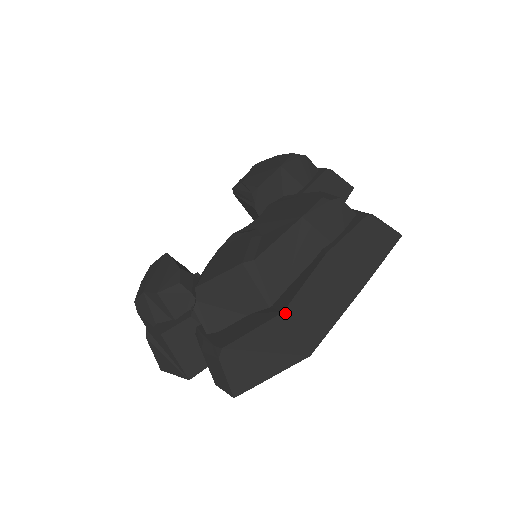
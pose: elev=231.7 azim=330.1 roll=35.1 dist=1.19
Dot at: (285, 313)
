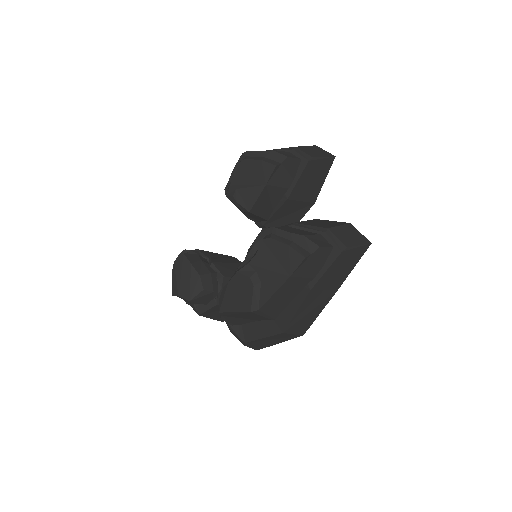
Dot at: (284, 332)
